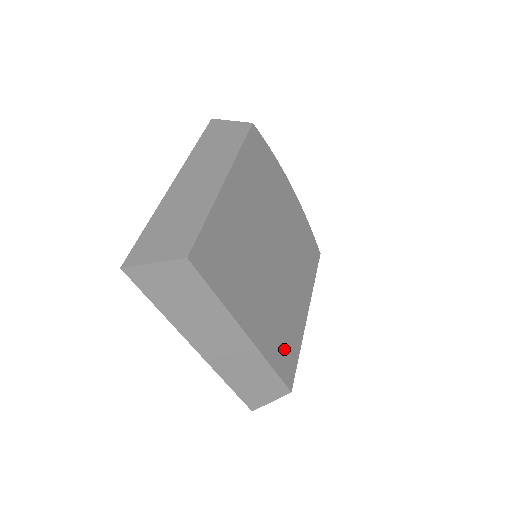
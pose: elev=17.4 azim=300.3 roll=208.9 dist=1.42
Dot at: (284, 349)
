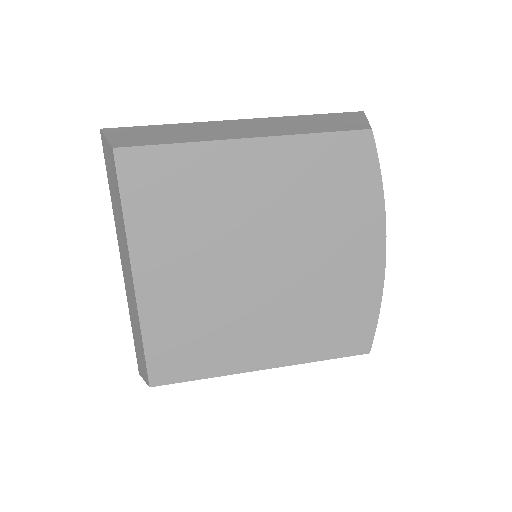
Dot at: (180, 348)
